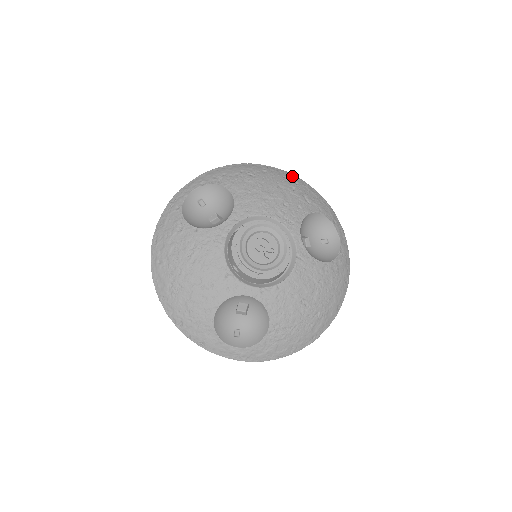
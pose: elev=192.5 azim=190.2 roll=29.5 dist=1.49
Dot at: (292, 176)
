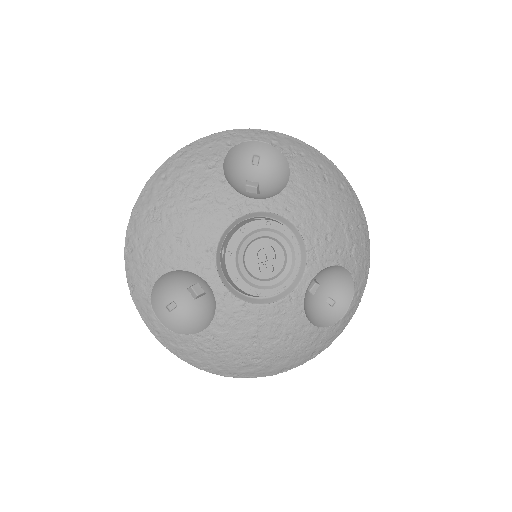
Dot at: (362, 215)
